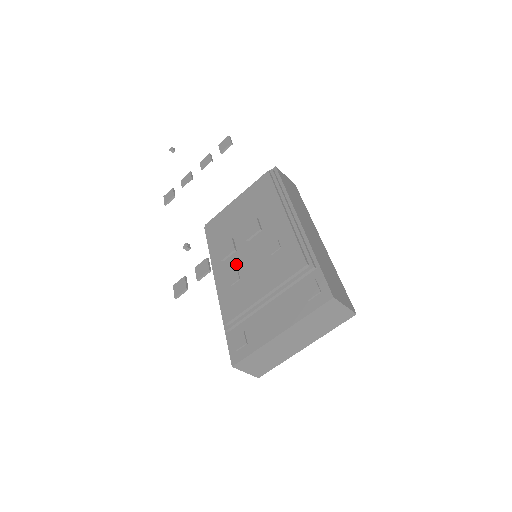
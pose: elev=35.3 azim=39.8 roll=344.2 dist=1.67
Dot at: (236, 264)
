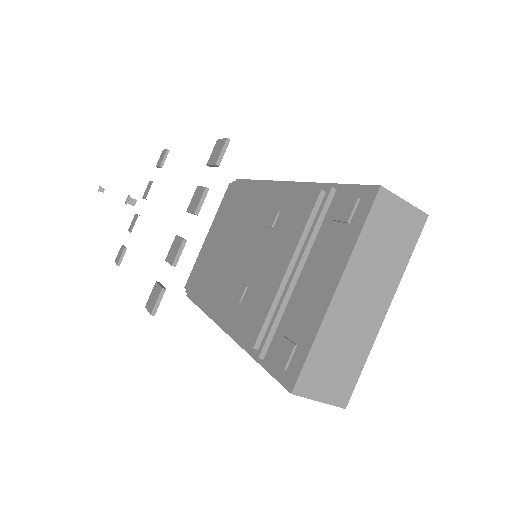
Dot at: (235, 280)
